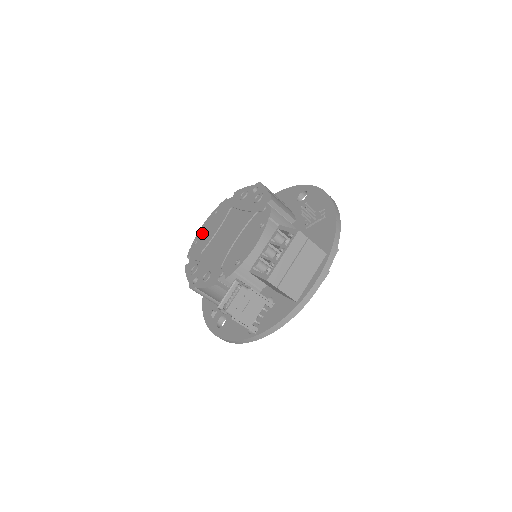
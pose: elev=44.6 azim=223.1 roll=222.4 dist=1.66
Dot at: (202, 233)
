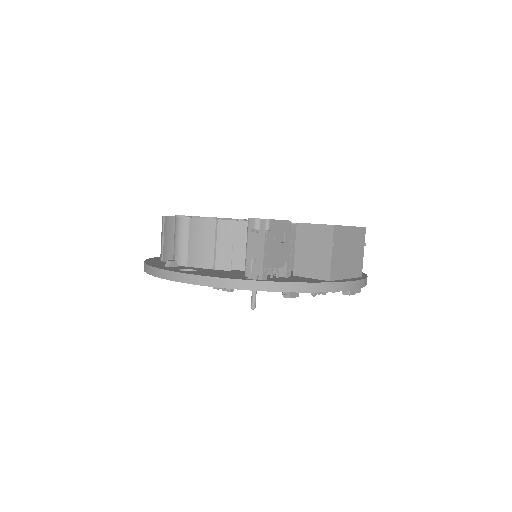
Dot at: occluded
